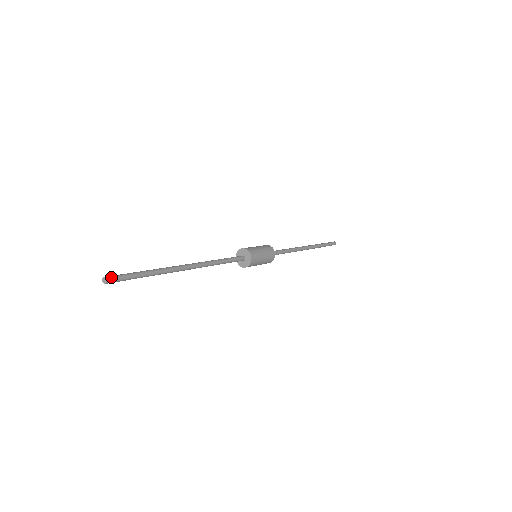
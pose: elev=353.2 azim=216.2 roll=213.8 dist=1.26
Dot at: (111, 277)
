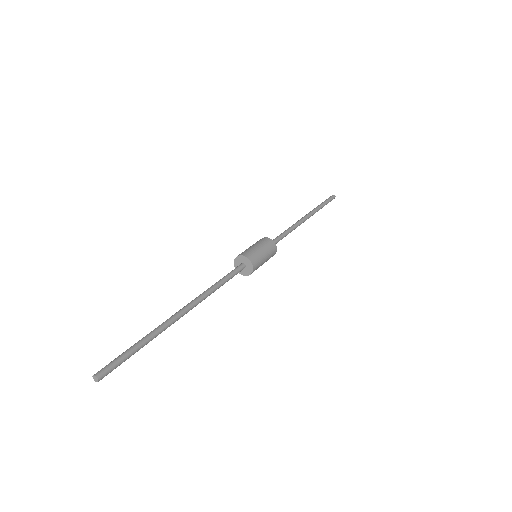
Dot at: (103, 373)
